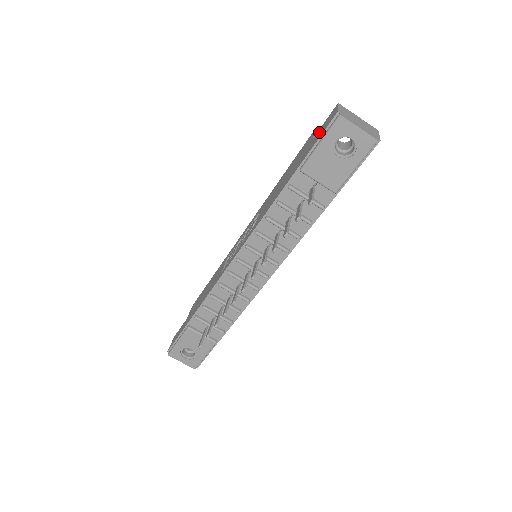
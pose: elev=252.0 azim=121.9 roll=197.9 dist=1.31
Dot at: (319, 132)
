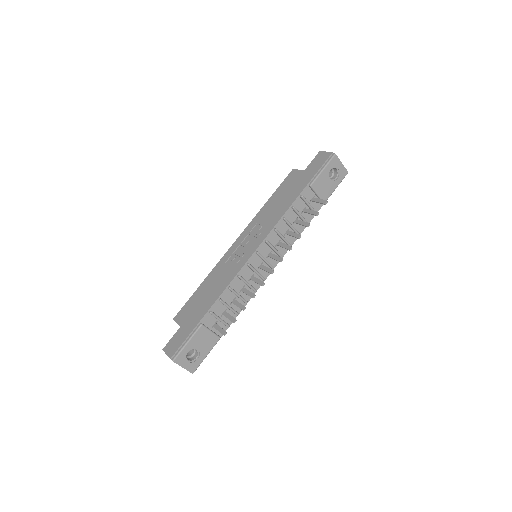
Dot at: (313, 165)
